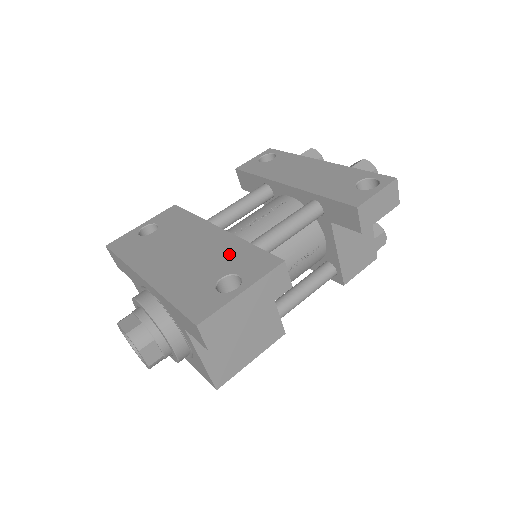
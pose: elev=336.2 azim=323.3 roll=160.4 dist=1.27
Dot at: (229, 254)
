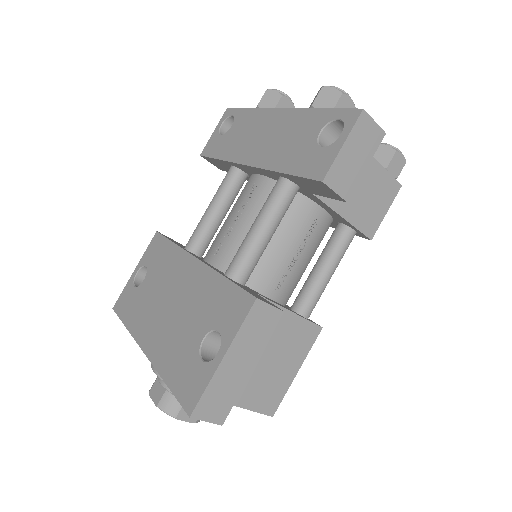
Dot at: (206, 299)
